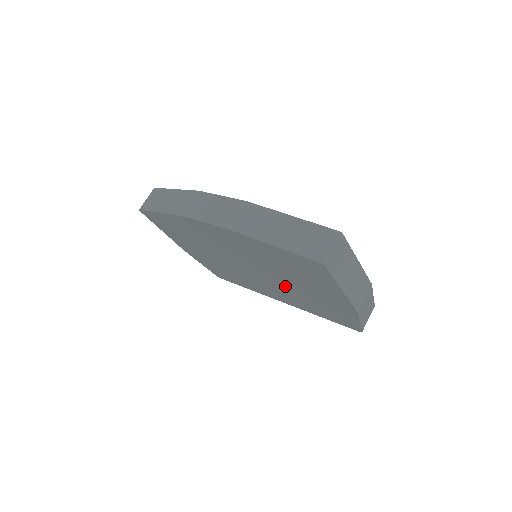
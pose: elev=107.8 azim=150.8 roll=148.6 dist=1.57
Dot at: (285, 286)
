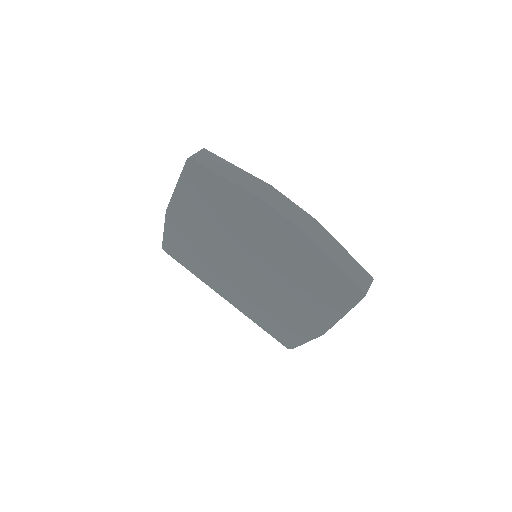
Dot at: (270, 291)
